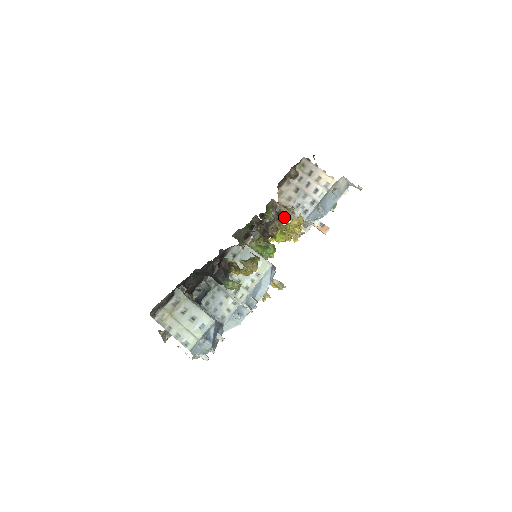
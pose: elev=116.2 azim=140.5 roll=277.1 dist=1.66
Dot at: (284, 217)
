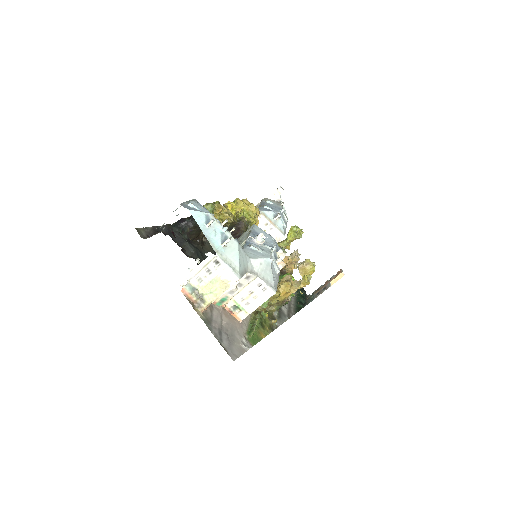
Dot at: occluded
